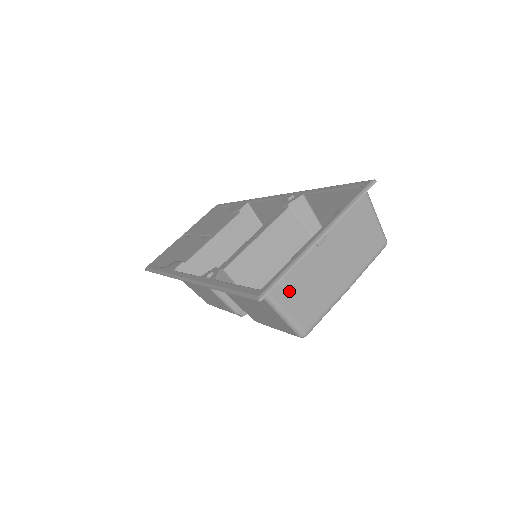
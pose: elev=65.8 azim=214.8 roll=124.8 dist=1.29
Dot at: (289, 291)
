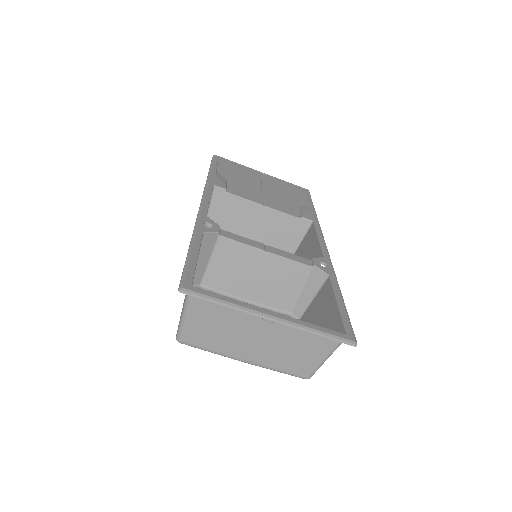
Dot at: (207, 311)
